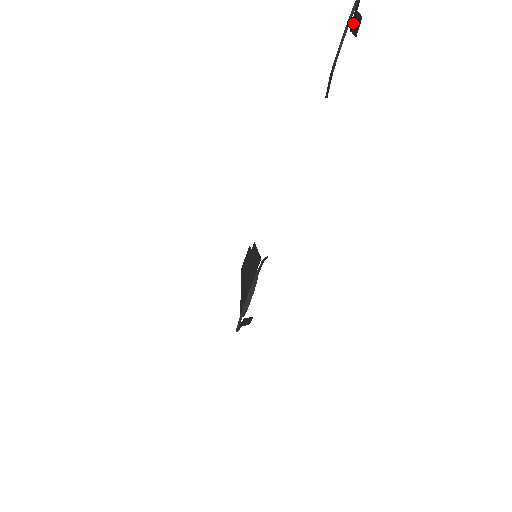
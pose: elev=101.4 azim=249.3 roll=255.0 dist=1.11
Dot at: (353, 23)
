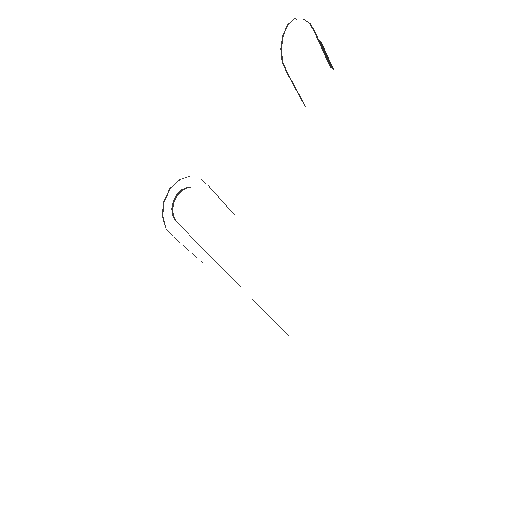
Dot at: (326, 56)
